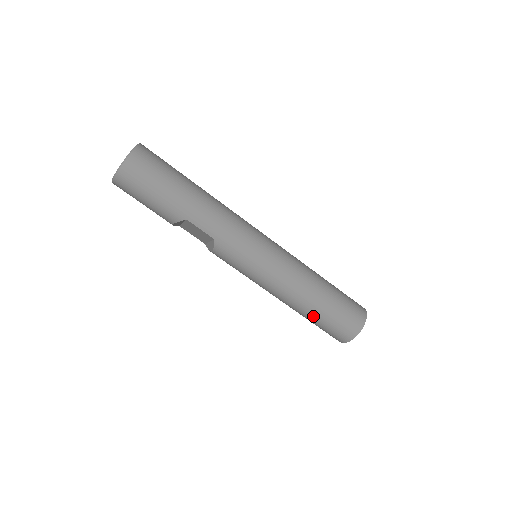
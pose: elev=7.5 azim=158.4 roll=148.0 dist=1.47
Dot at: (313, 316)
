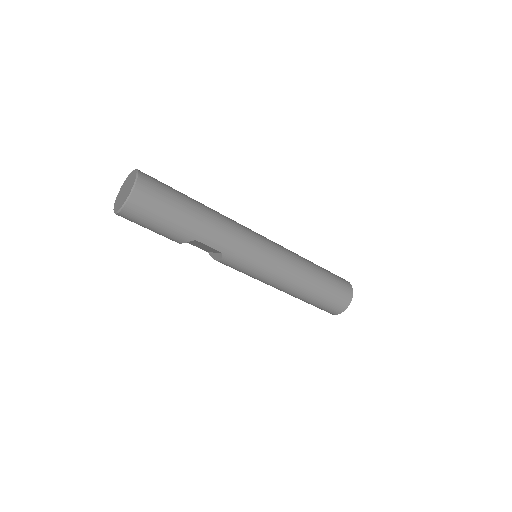
Dot at: (310, 300)
